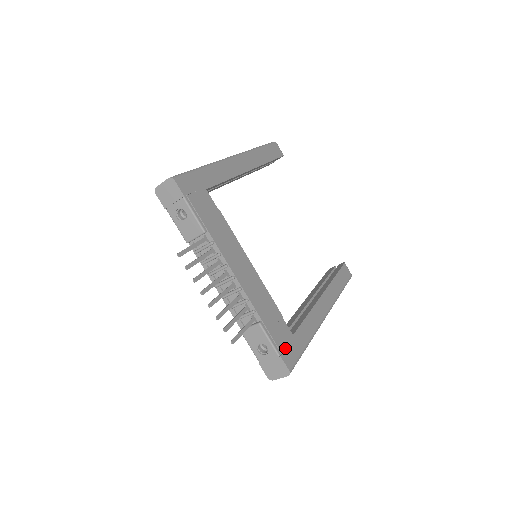
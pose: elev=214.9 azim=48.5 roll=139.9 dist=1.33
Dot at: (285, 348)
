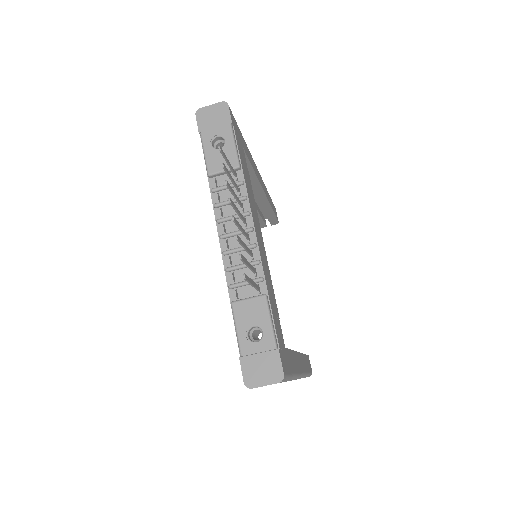
Dot at: (281, 348)
